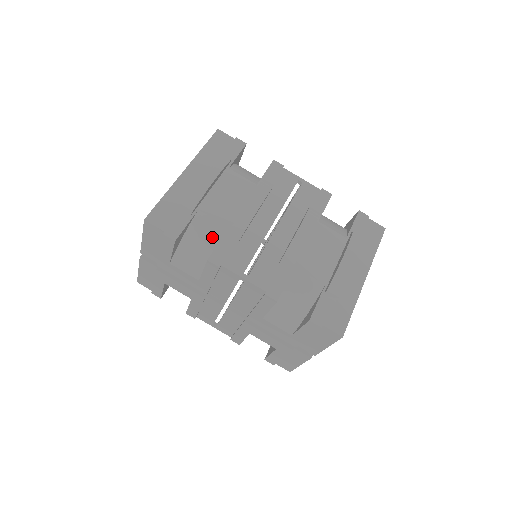
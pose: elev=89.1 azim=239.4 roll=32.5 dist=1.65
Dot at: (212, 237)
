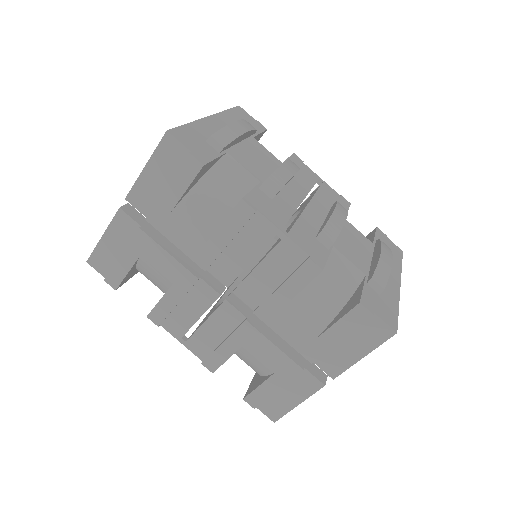
Dot at: (239, 186)
